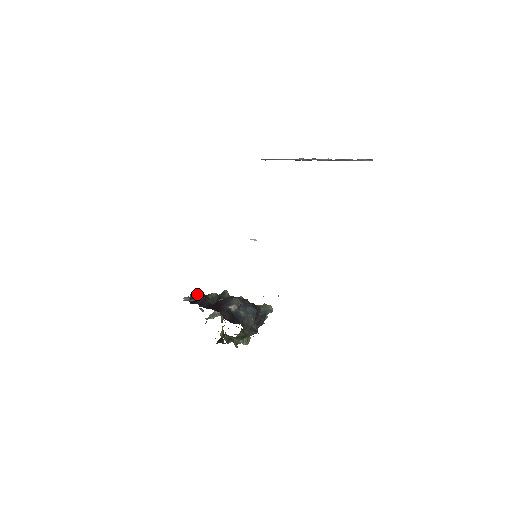
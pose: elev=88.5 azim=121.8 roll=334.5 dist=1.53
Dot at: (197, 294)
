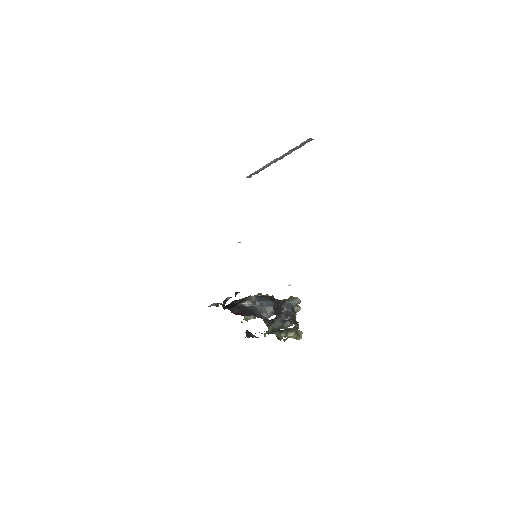
Dot at: (233, 301)
